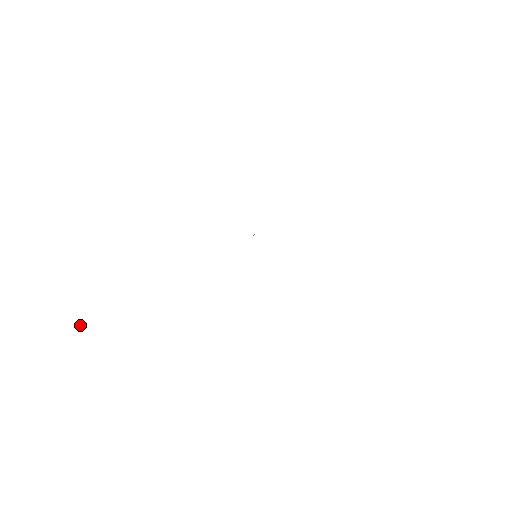
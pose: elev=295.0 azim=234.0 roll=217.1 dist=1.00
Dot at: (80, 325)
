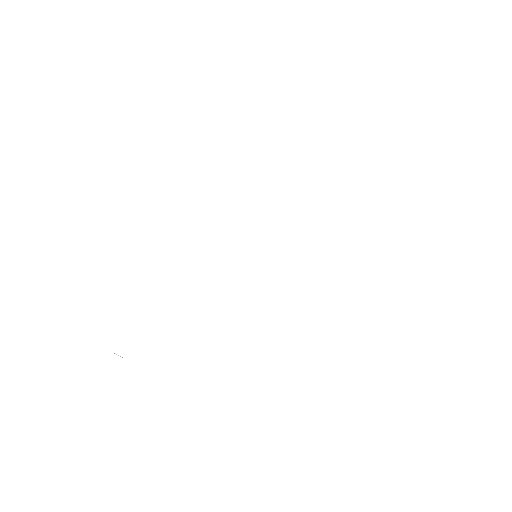
Dot at: (120, 356)
